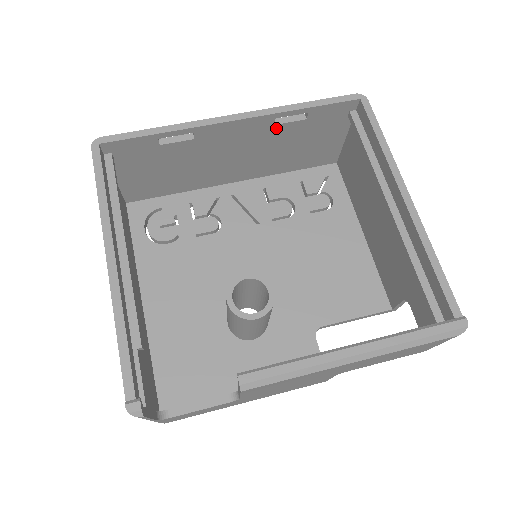
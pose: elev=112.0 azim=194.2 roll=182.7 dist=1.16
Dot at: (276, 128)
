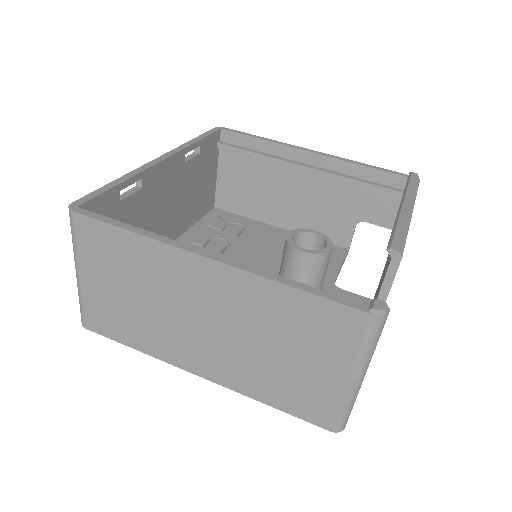
Dot at: (185, 167)
